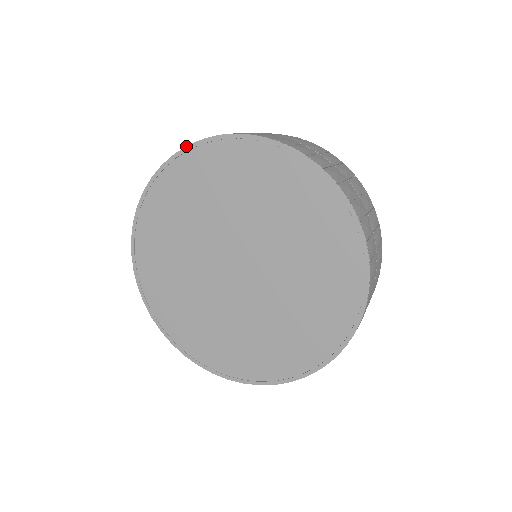
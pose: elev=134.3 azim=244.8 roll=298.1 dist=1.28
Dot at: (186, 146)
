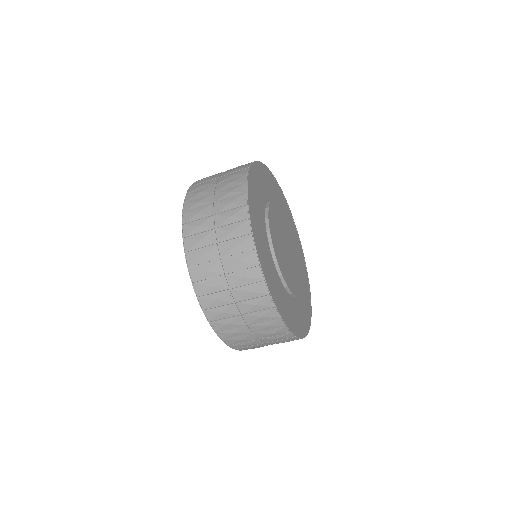
Dot at: (185, 196)
